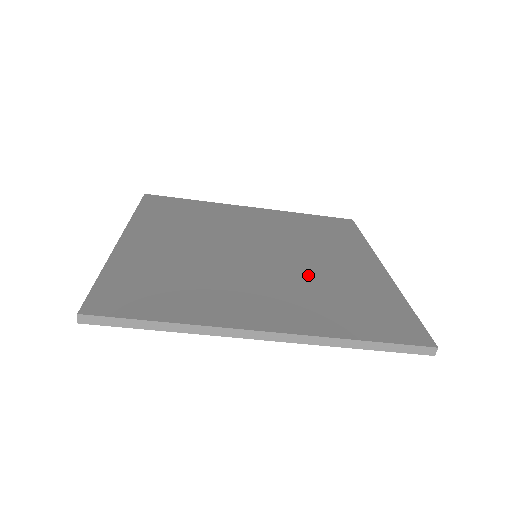
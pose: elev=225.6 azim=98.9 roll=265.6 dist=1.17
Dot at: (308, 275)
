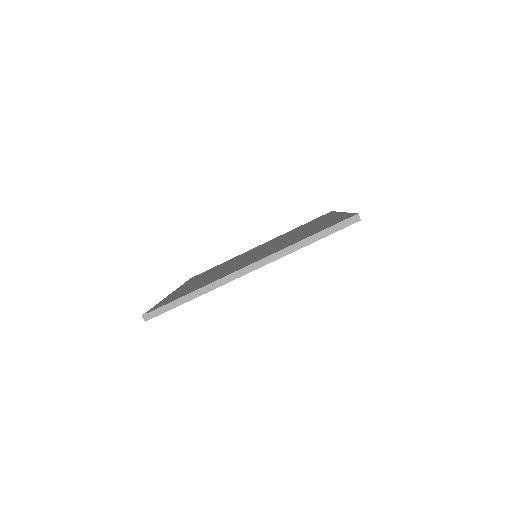
Dot at: occluded
